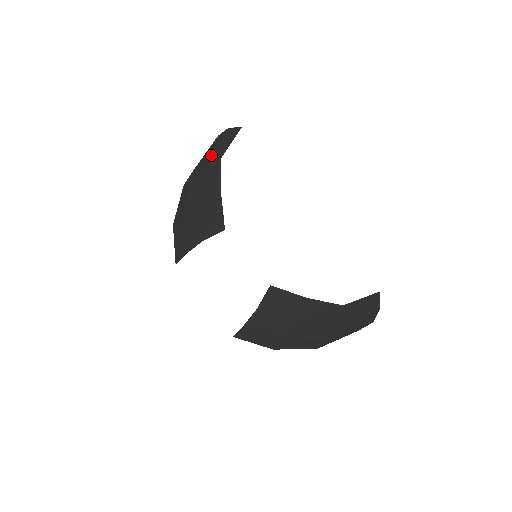
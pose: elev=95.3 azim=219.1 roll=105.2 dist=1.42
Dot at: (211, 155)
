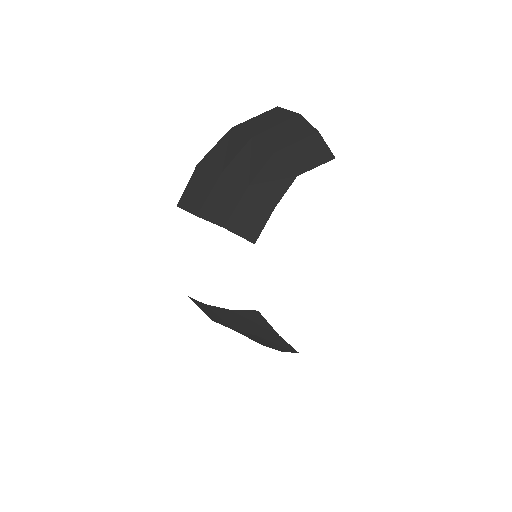
Dot at: (286, 151)
